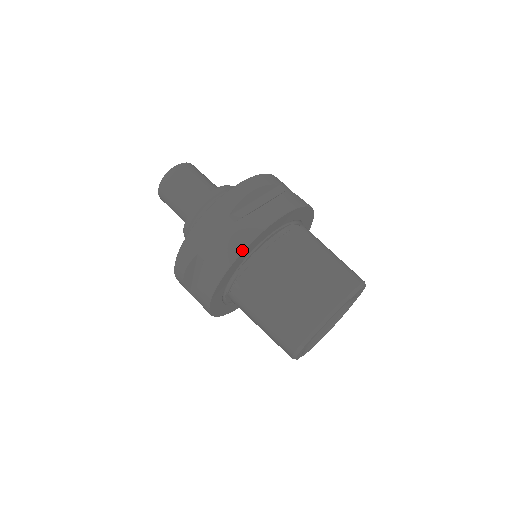
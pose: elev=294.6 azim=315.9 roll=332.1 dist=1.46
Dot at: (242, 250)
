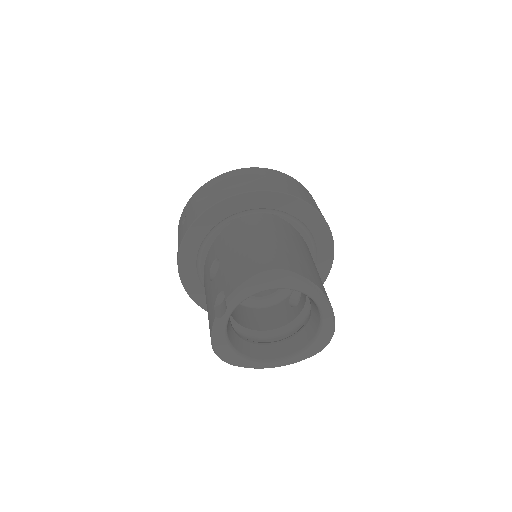
Dot at: (305, 200)
